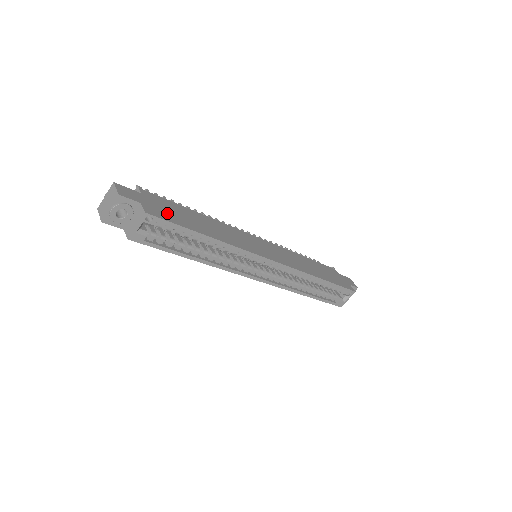
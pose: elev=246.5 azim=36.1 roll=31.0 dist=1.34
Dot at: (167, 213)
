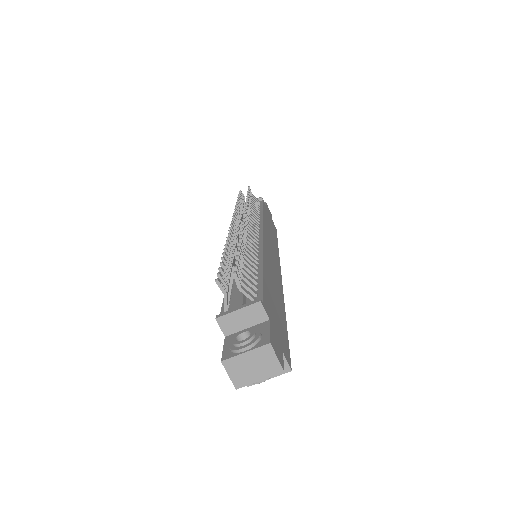
Dot at: (281, 330)
